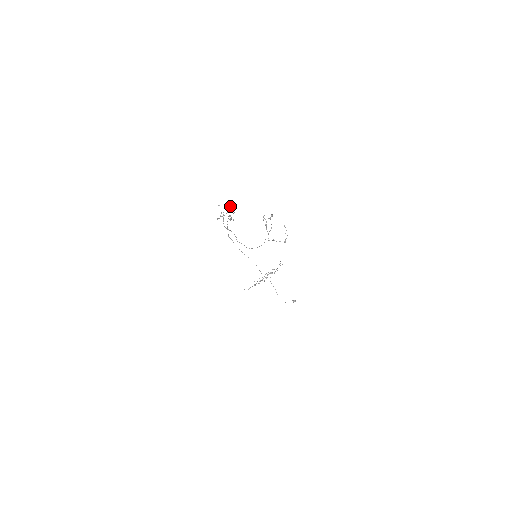
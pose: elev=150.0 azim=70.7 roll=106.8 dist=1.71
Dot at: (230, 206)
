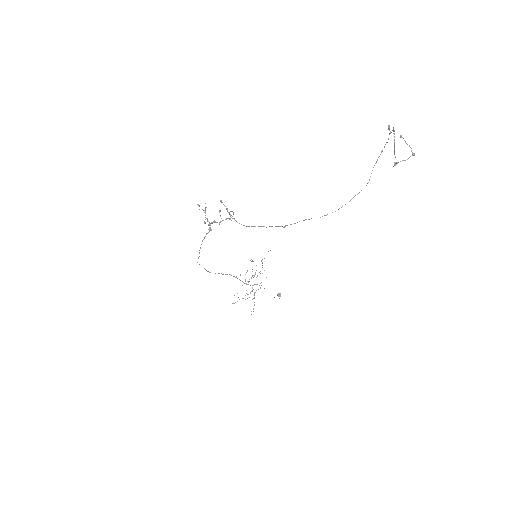
Dot at: (205, 208)
